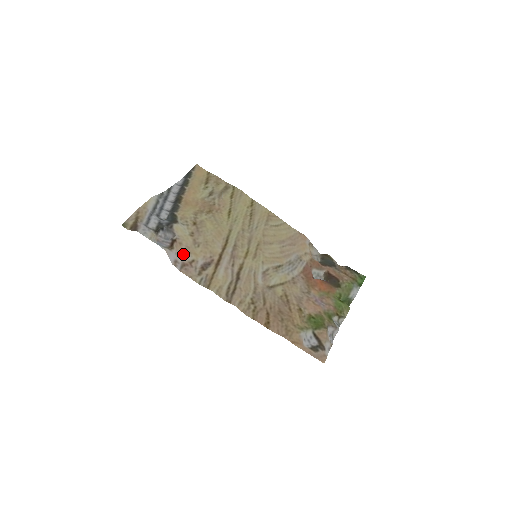
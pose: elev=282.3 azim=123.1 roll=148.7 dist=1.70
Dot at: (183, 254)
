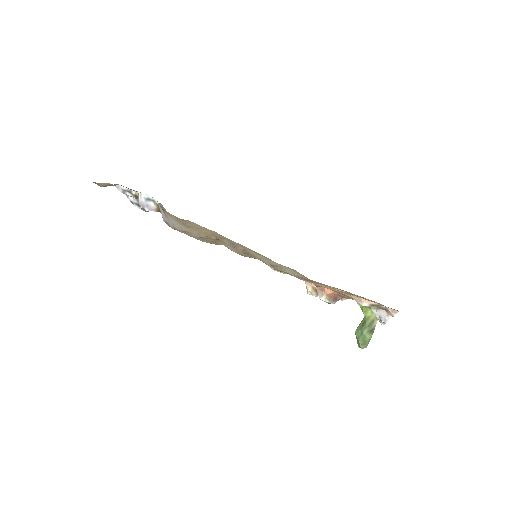
Dot at: (174, 221)
